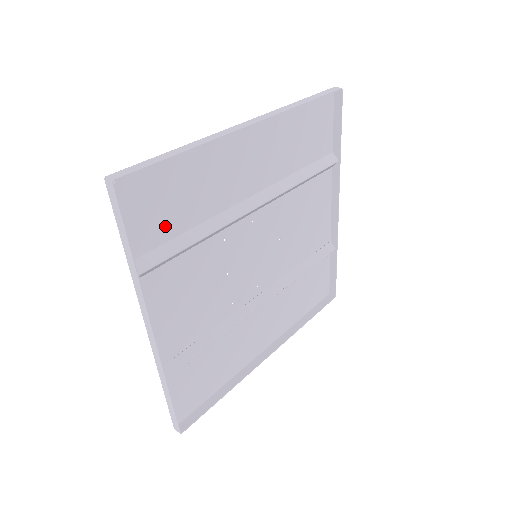
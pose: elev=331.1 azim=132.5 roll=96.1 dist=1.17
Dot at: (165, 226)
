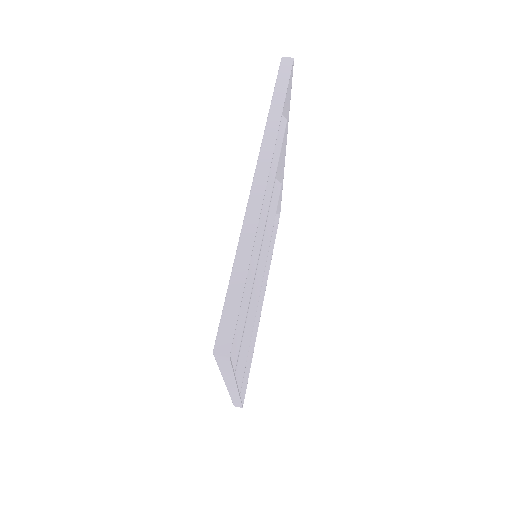
Dot at: occluded
